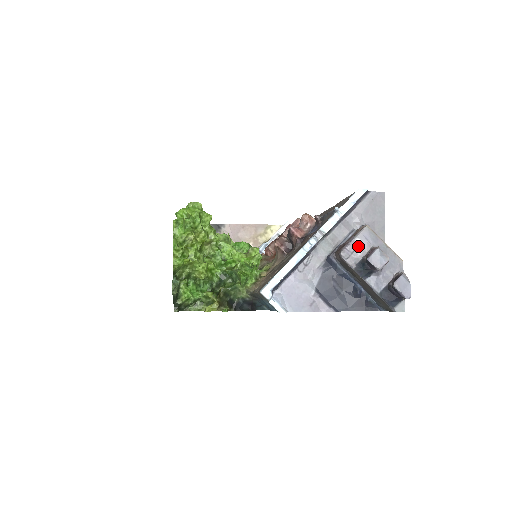
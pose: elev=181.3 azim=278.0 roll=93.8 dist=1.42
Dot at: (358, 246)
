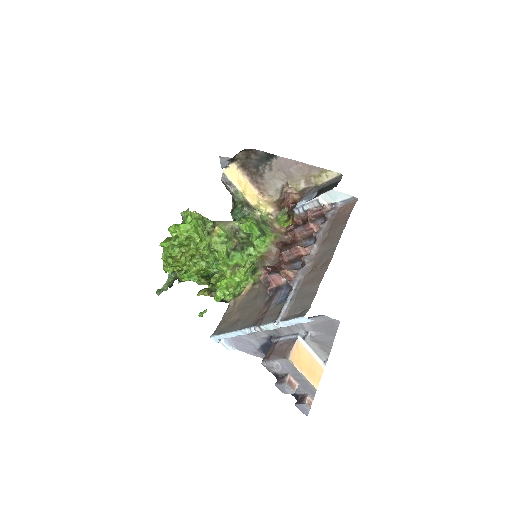
Dot at: (277, 366)
